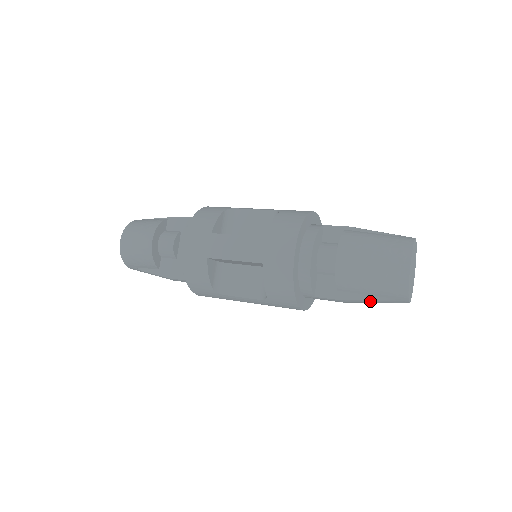
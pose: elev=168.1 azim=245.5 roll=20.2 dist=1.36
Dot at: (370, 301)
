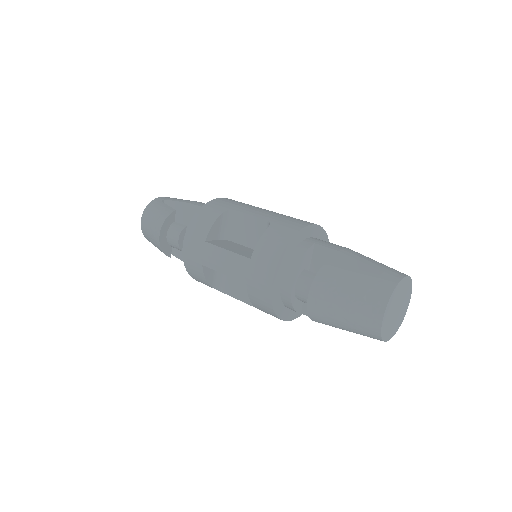
Dot at: occluded
